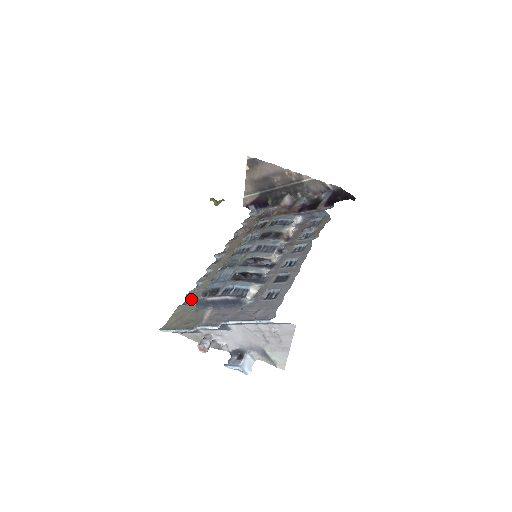
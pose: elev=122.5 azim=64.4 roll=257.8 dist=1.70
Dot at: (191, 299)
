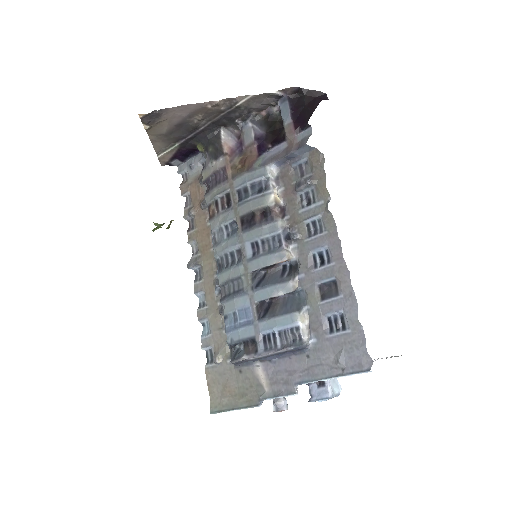
Dot at: (217, 356)
